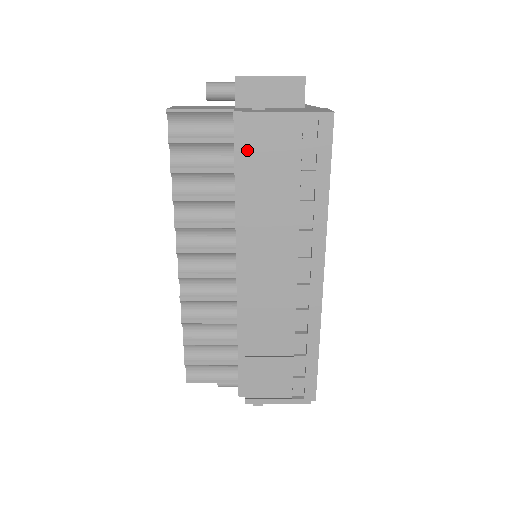
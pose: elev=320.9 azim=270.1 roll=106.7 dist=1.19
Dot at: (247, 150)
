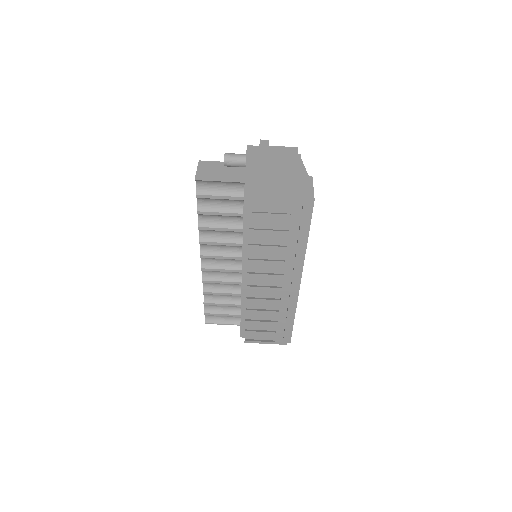
Dot at: (252, 218)
